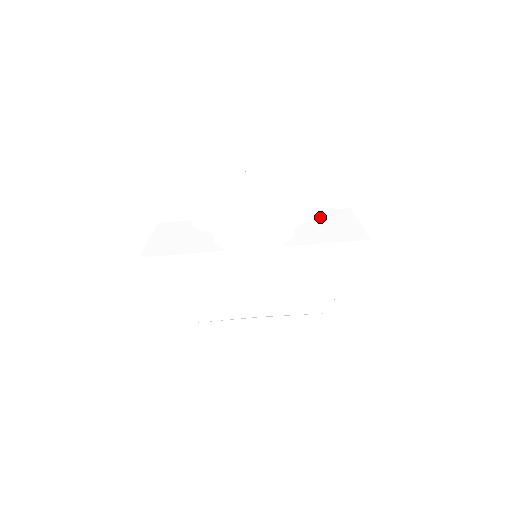
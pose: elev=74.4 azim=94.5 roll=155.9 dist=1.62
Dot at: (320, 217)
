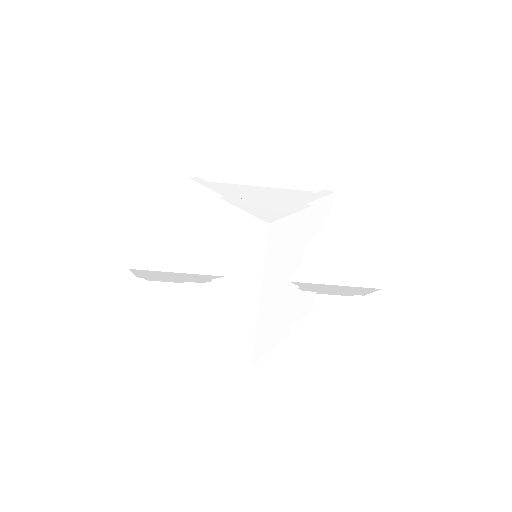
Dot at: (335, 220)
